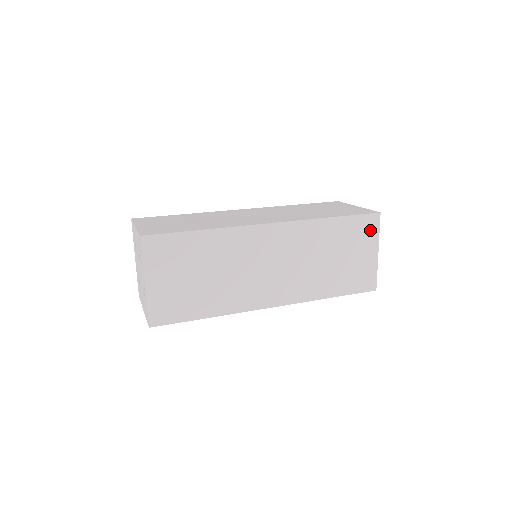
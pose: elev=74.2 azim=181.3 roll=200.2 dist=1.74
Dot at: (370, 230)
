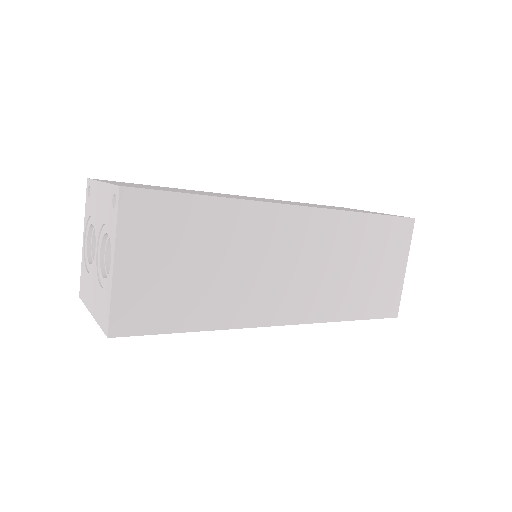
Dot at: (402, 238)
